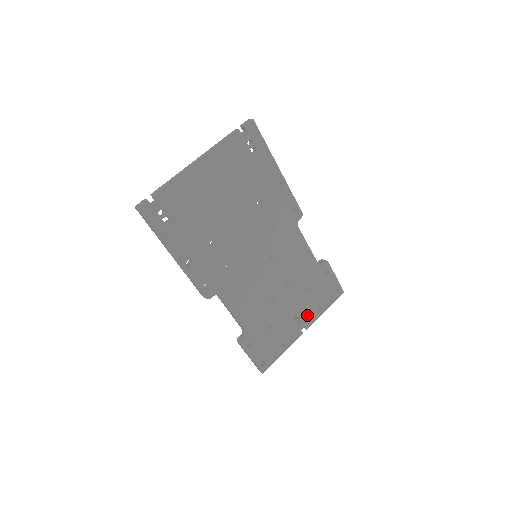
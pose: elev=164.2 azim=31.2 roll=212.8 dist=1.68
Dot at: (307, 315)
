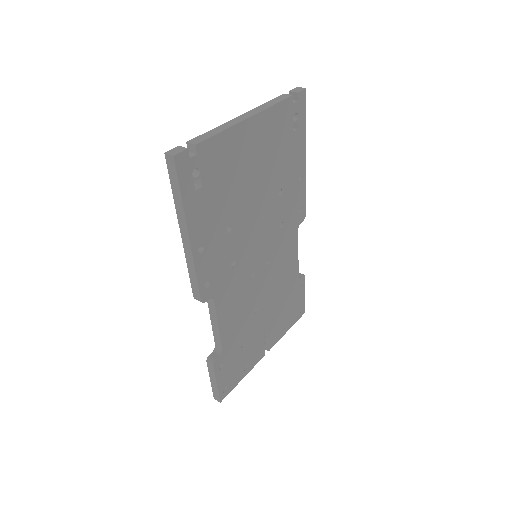
Dot at: (274, 334)
